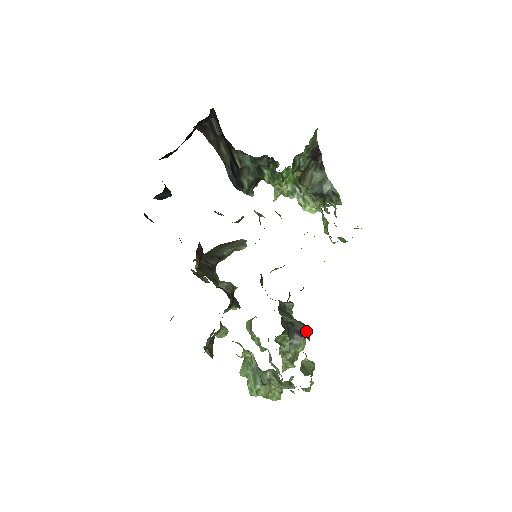
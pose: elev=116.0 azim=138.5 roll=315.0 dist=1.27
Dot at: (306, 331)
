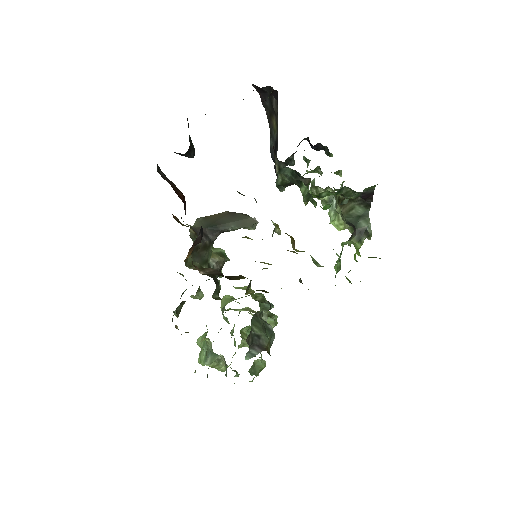
Dot at: (271, 339)
